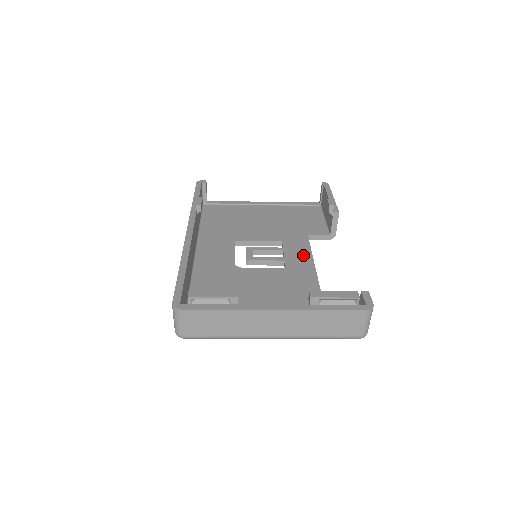
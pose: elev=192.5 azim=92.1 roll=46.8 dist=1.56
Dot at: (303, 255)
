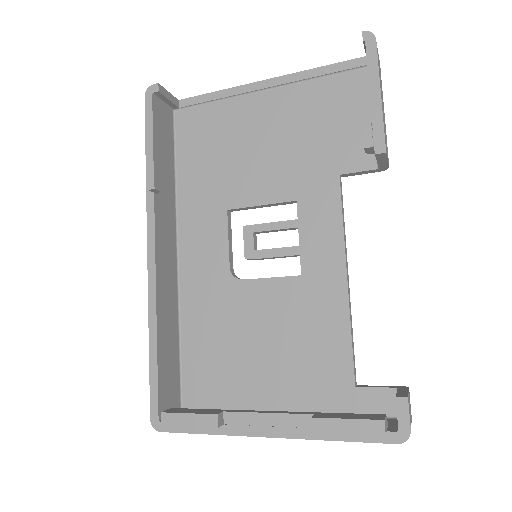
Dot at: (328, 237)
